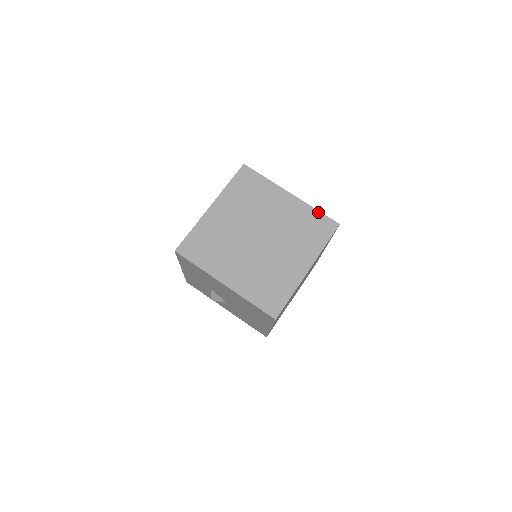
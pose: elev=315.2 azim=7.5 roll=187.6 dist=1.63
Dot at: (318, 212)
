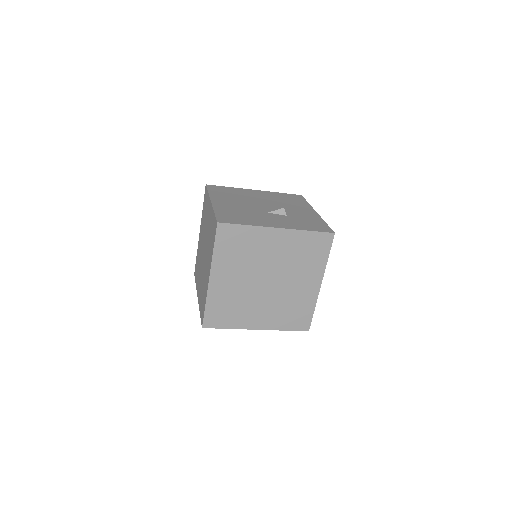
Dot at: (311, 232)
